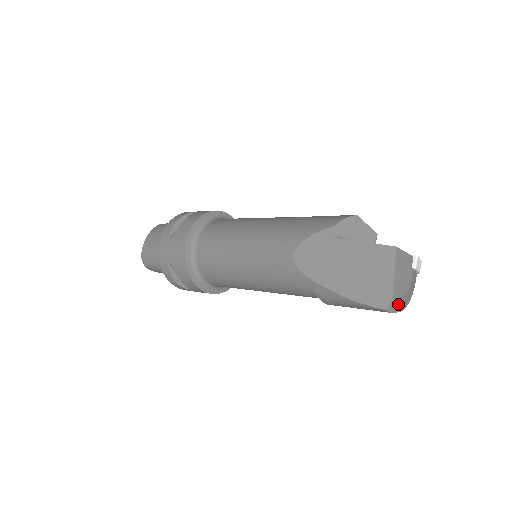
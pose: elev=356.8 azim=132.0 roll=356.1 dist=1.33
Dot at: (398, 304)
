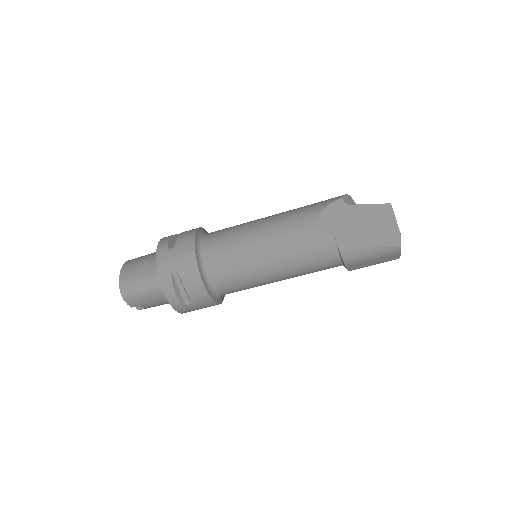
Dot at: occluded
